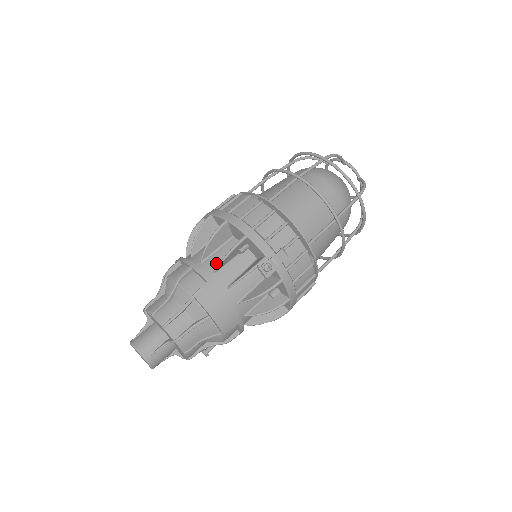
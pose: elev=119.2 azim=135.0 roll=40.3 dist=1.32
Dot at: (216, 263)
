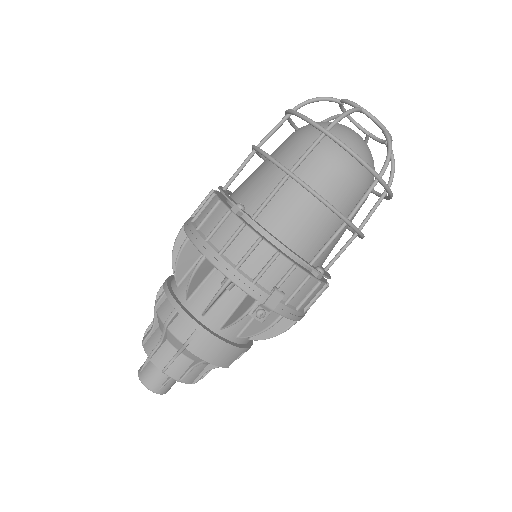
Dot at: (203, 302)
